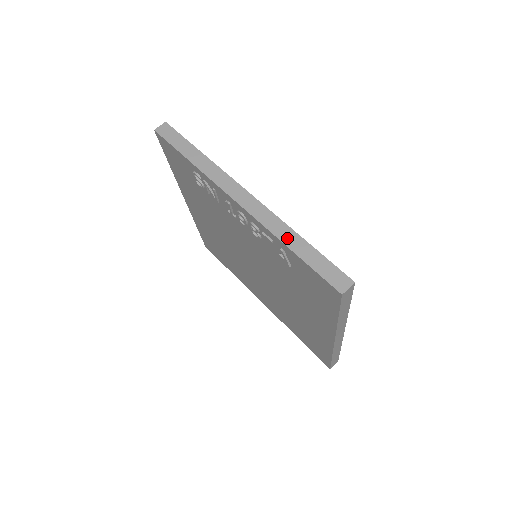
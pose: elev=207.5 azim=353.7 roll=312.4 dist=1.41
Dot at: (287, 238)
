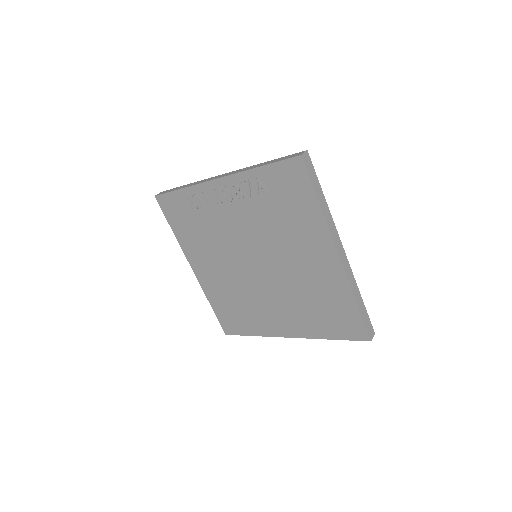
Dot at: (256, 166)
